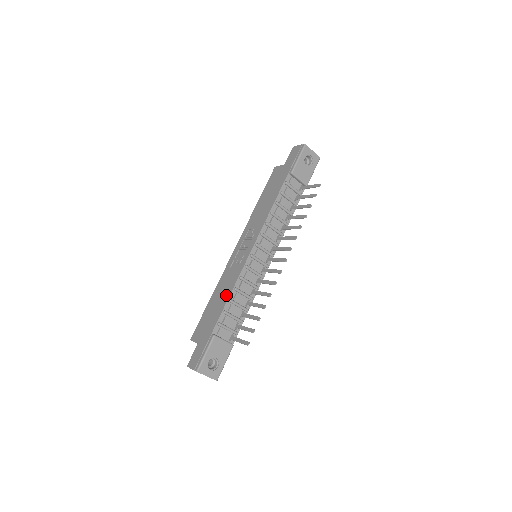
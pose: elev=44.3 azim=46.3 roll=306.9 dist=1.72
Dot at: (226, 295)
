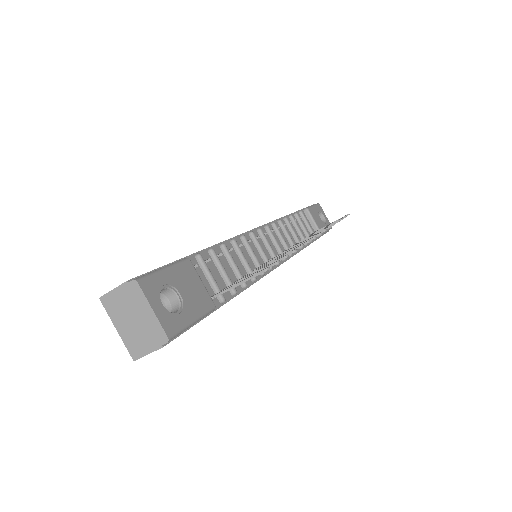
Dot at: occluded
